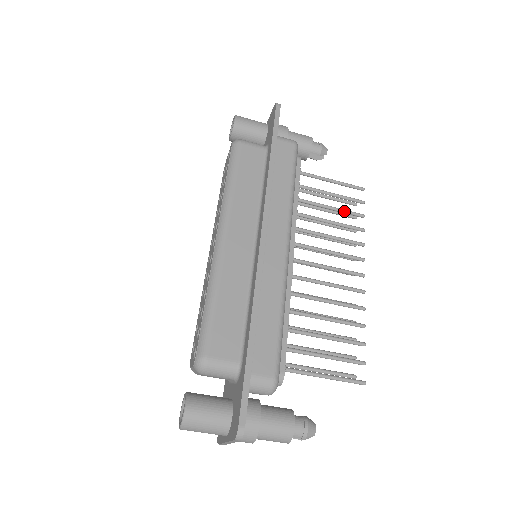
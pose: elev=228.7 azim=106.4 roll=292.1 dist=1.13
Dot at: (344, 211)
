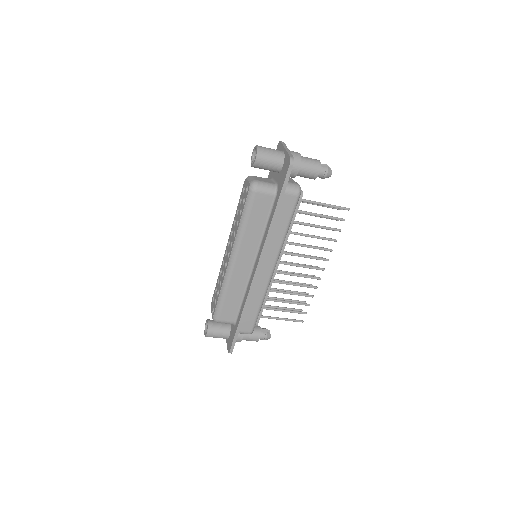
Dot at: occluded
